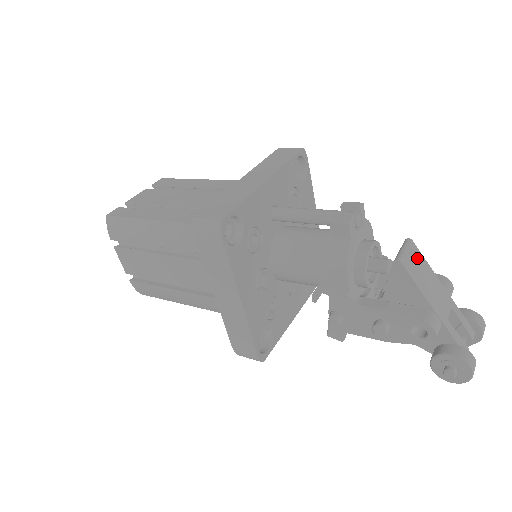
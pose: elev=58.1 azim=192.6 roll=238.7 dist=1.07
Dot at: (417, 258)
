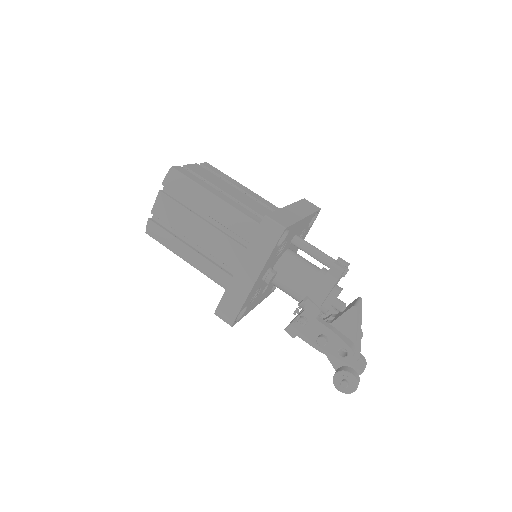
Dot at: (361, 311)
